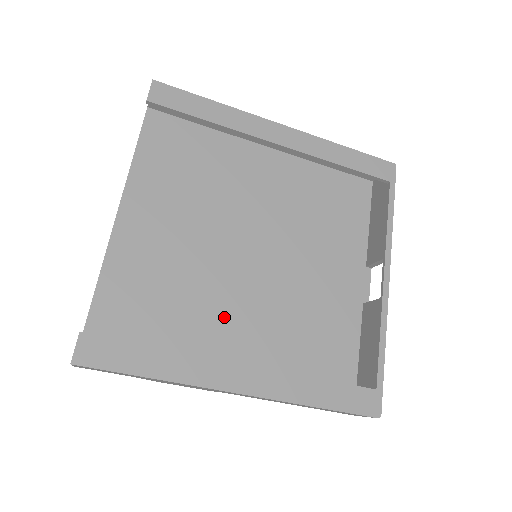
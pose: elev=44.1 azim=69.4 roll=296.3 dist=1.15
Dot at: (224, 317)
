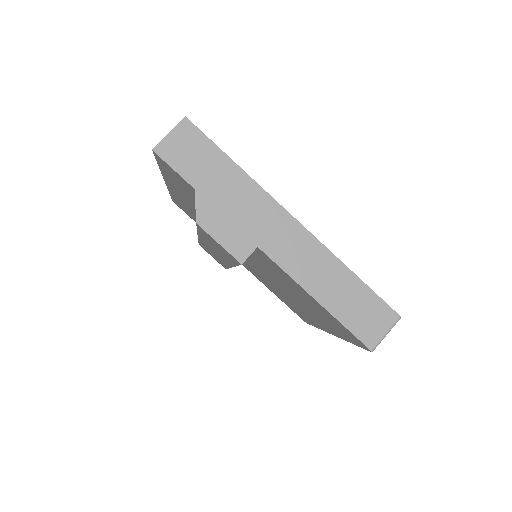
Dot at: occluded
